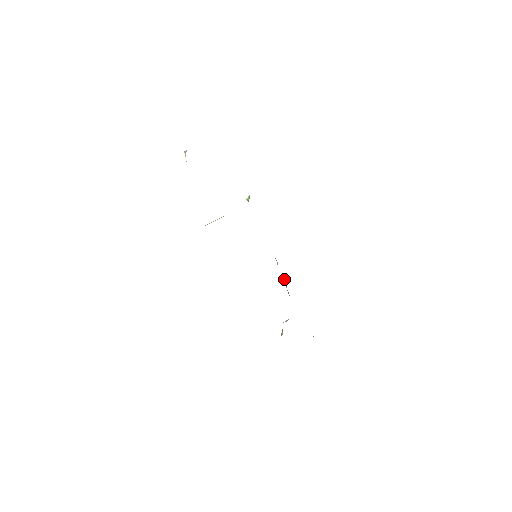
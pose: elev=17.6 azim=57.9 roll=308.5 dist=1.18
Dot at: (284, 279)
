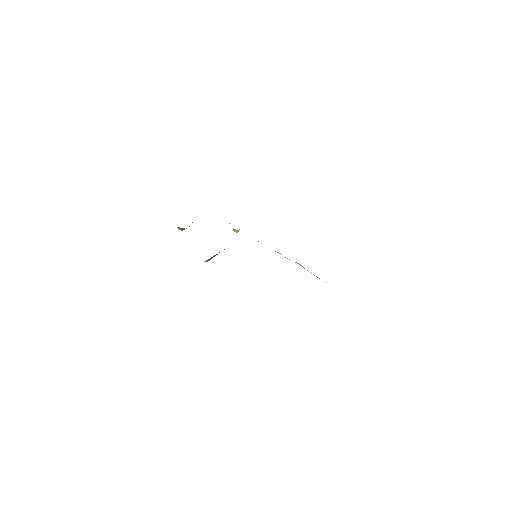
Dot at: occluded
